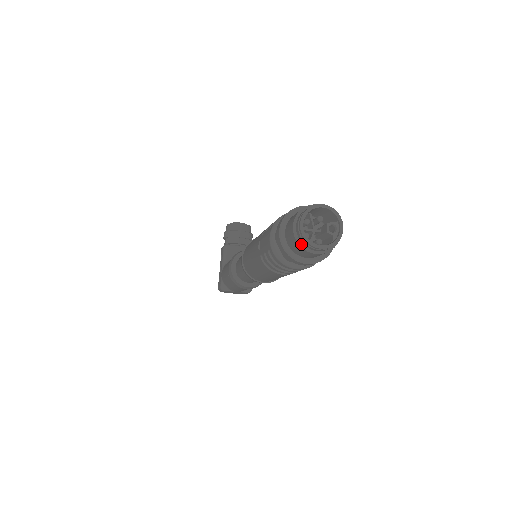
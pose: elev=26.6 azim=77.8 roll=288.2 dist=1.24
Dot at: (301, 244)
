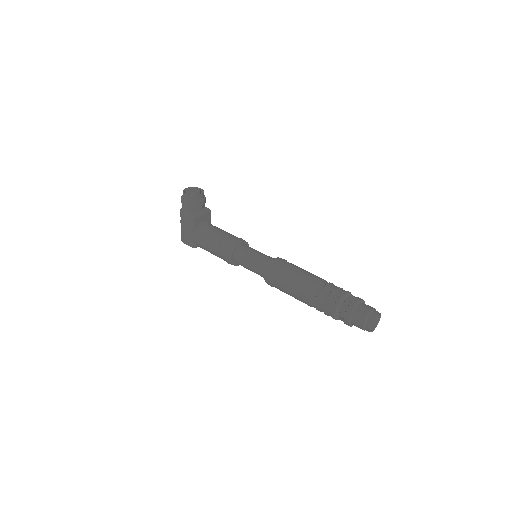
Dot at: occluded
